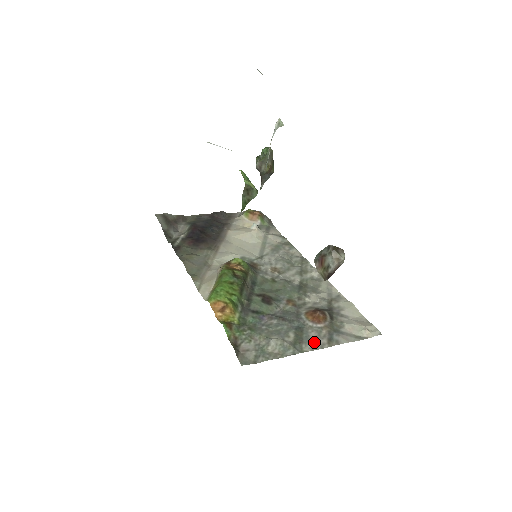
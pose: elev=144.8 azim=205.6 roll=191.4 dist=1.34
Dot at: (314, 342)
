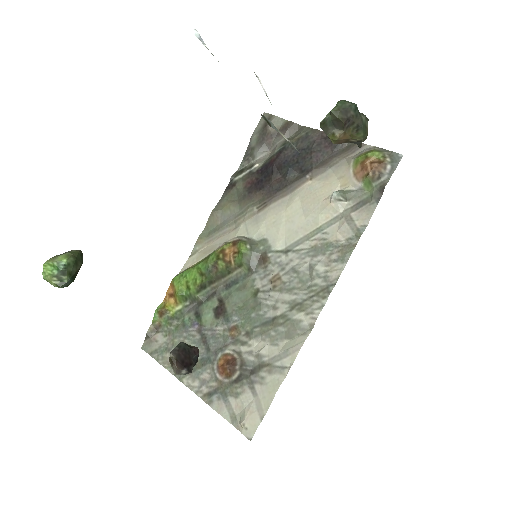
Dot at: (197, 382)
